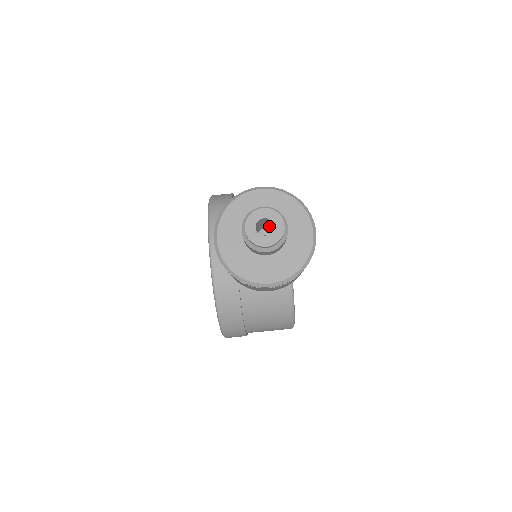
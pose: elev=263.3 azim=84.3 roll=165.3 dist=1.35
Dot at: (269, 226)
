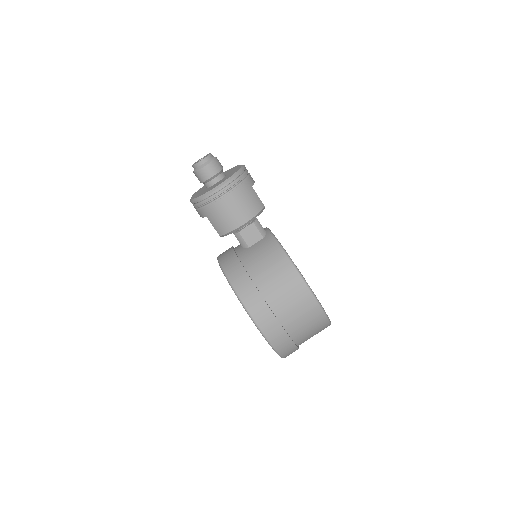
Dot at: occluded
